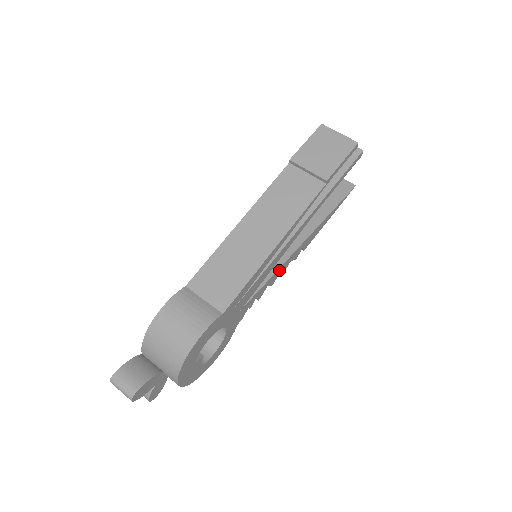
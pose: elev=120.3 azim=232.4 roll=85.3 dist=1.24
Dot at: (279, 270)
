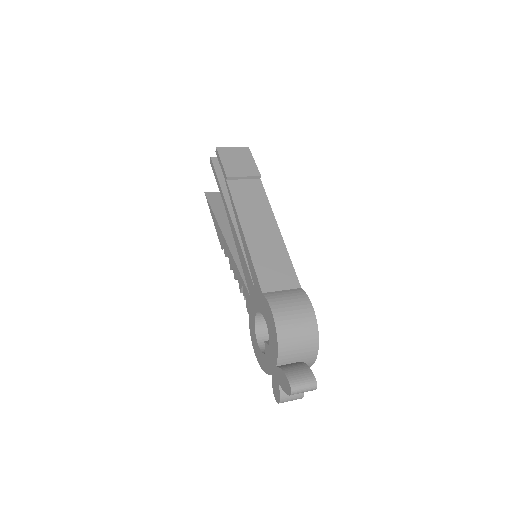
Dot at: occluded
